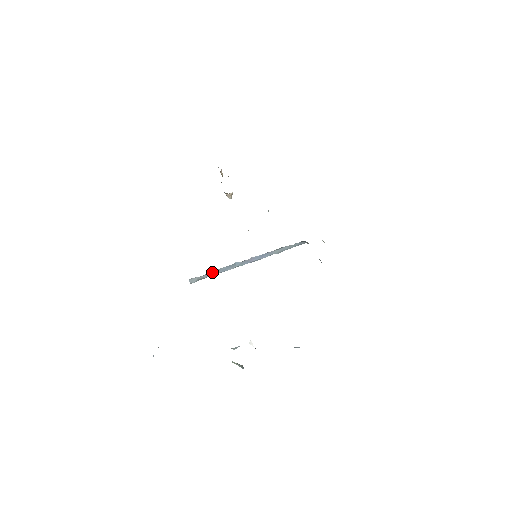
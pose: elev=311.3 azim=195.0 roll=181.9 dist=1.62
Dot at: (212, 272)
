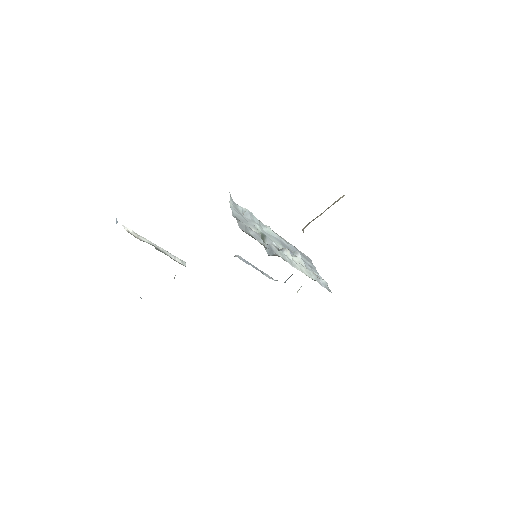
Dot at: occluded
